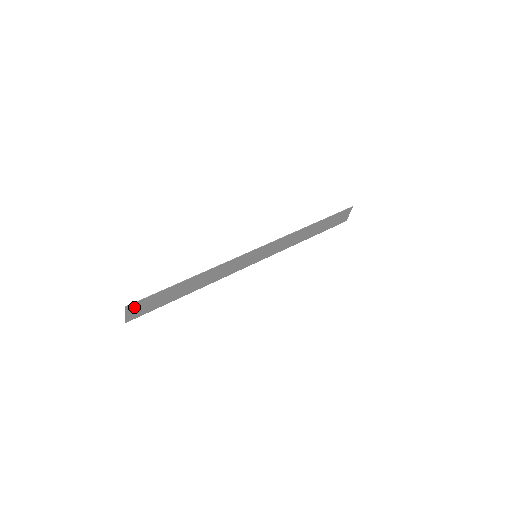
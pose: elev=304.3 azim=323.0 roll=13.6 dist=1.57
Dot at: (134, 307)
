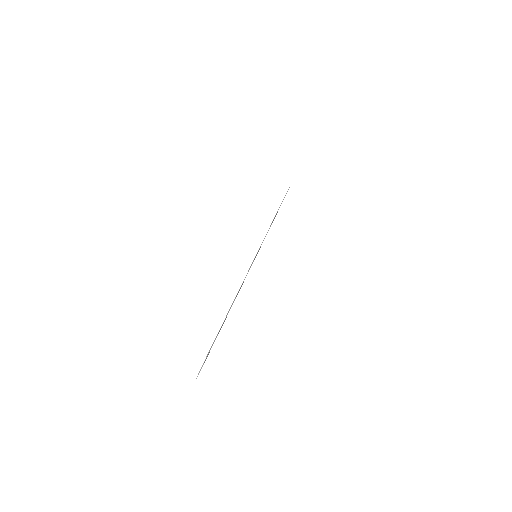
Dot at: occluded
